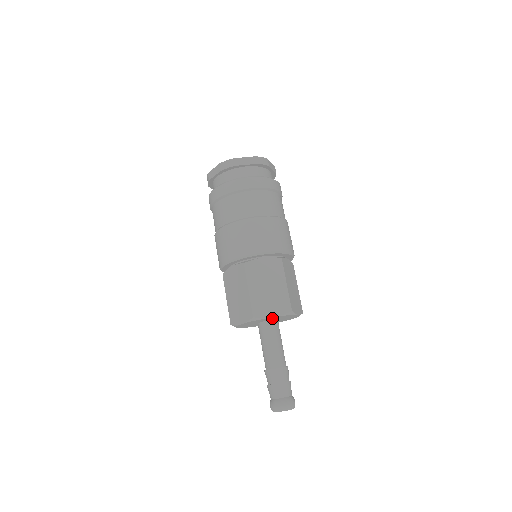
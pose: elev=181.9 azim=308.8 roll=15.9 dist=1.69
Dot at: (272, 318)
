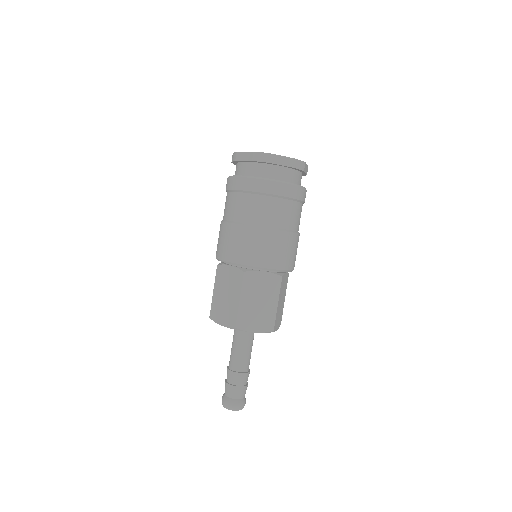
Dot at: occluded
